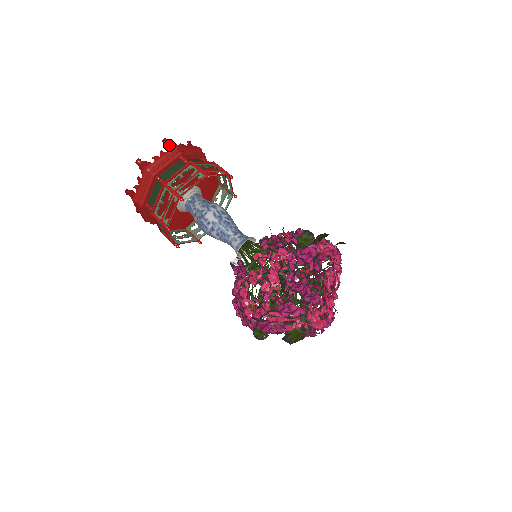
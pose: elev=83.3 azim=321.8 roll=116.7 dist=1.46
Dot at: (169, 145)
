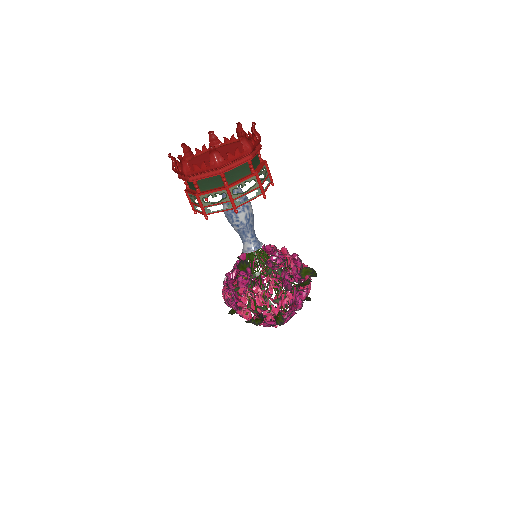
Dot at: (246, 144)
